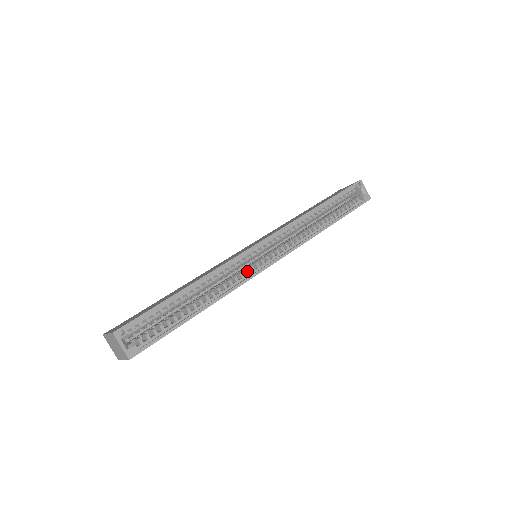
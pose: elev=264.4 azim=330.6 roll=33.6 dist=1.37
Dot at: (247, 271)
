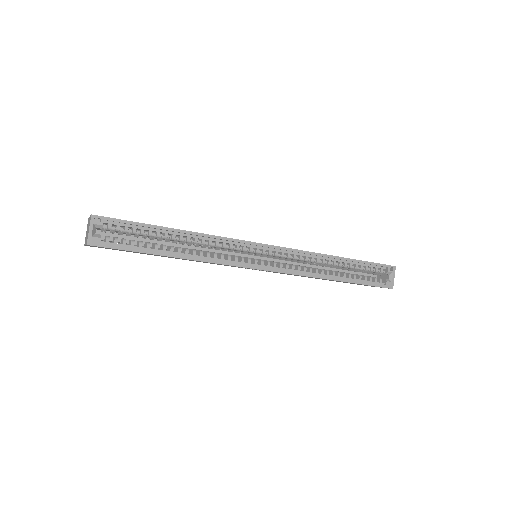
Dot at: (237, 258)
